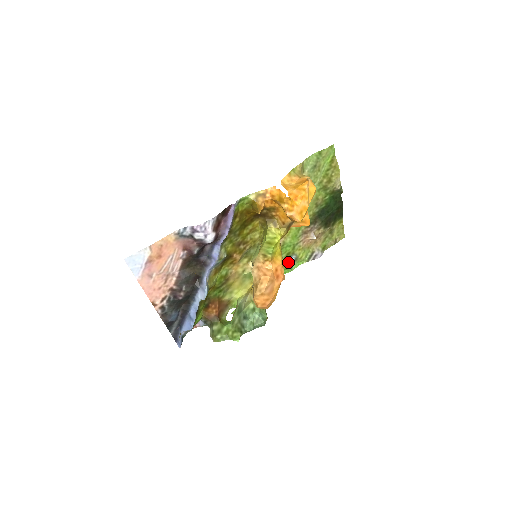
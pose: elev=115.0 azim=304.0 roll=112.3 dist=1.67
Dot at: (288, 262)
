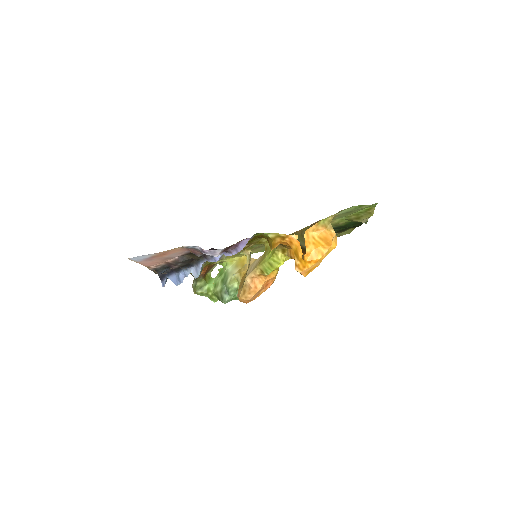
Dot at: occluded
